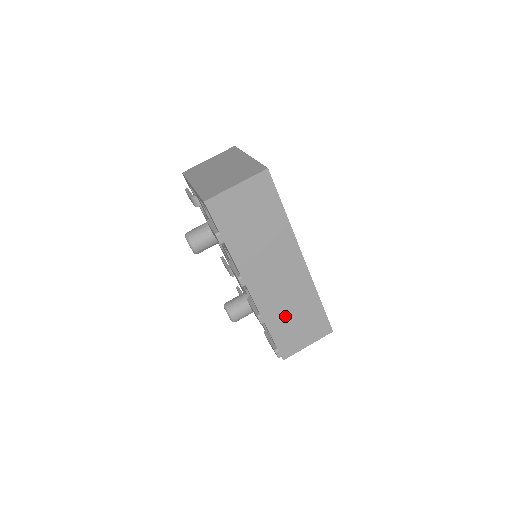
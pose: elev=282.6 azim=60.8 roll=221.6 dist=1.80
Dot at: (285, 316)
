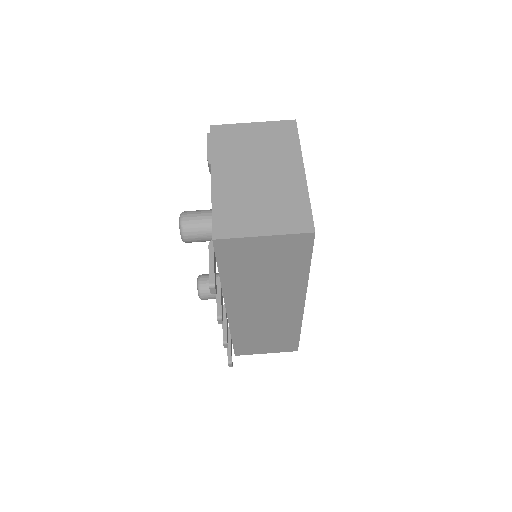
Dot at: (255, 334)
